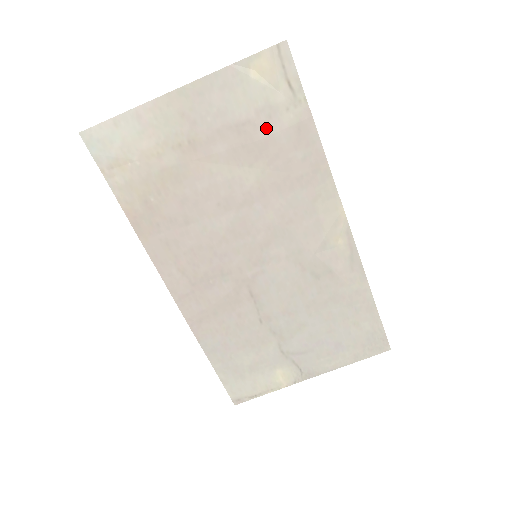
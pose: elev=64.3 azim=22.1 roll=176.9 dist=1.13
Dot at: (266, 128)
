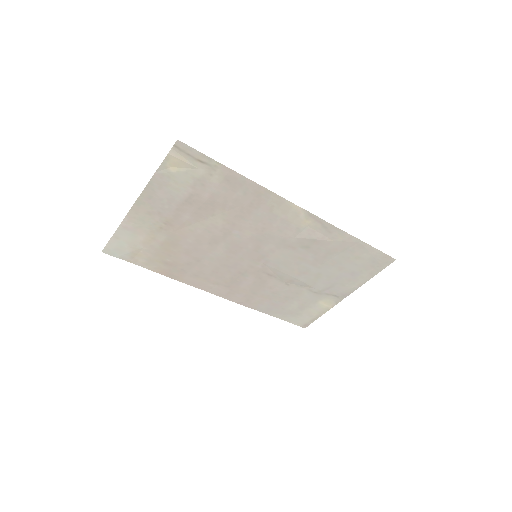
Dot at: (206, 192)
